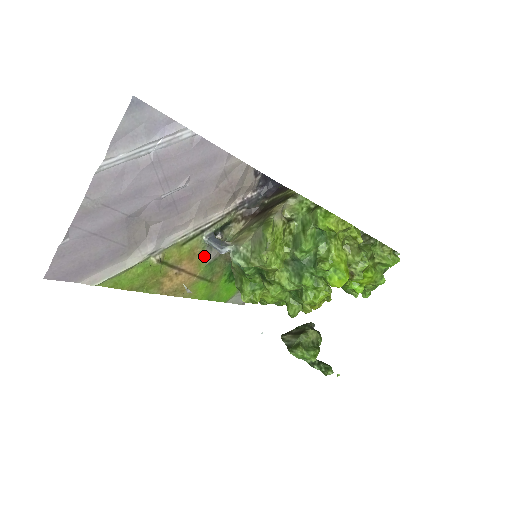
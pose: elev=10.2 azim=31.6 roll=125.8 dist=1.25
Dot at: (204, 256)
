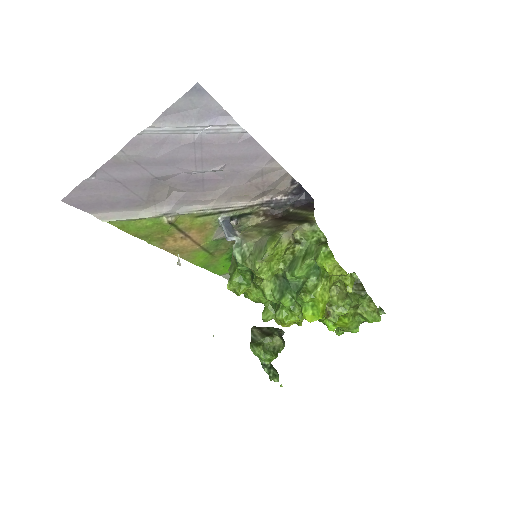
Dot at: (214, 233)
